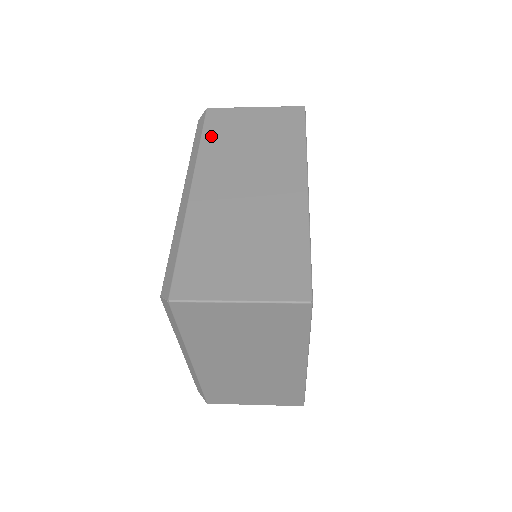
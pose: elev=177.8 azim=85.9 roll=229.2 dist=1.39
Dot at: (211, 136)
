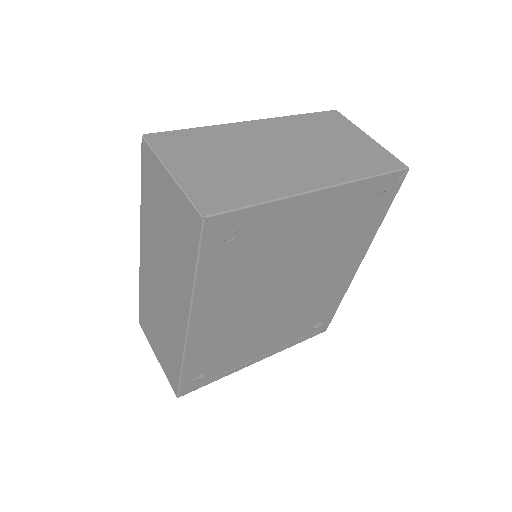
Dot at: (145, 194)
